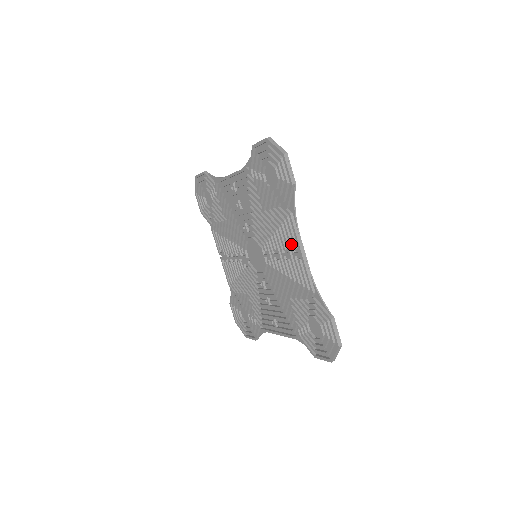
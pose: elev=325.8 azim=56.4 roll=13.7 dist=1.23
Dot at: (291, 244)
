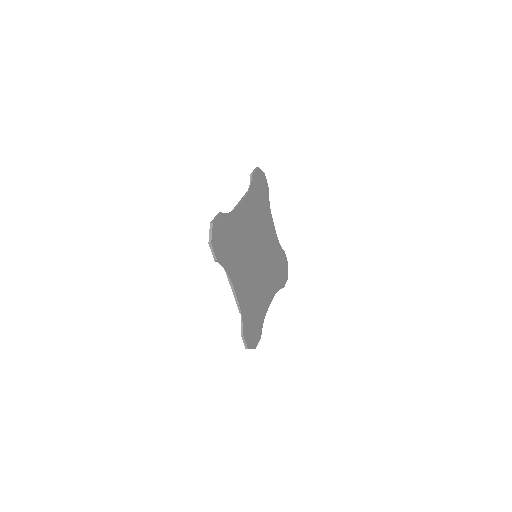
Dot at: occluded
